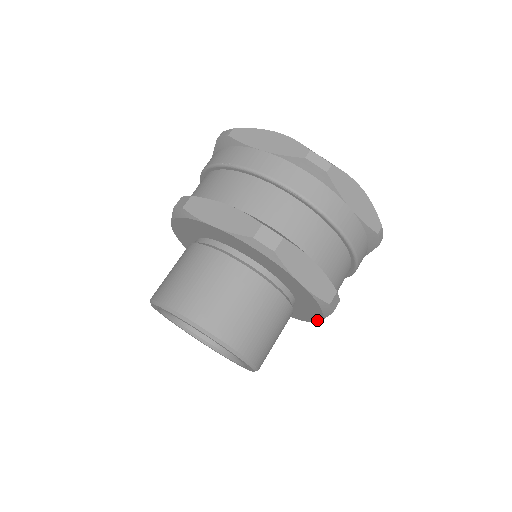
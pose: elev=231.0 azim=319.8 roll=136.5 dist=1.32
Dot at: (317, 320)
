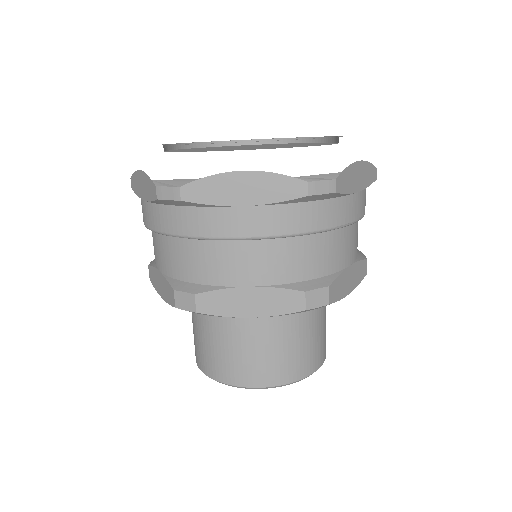
Dot at: (346, 294)
